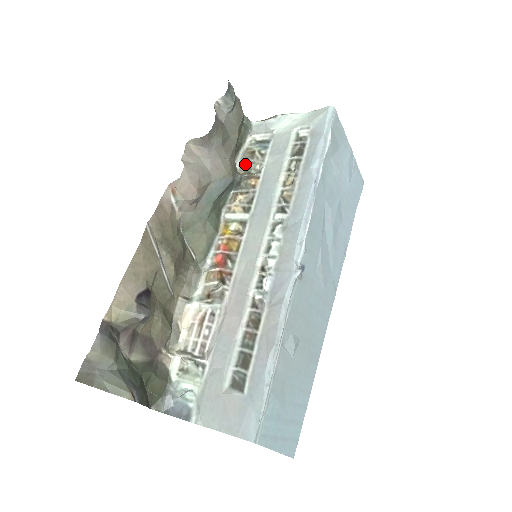
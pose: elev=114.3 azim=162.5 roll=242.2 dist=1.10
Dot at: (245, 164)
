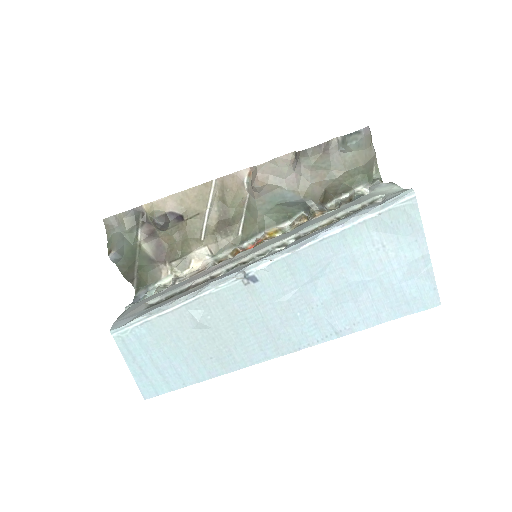
Dot at: (338, 204)
